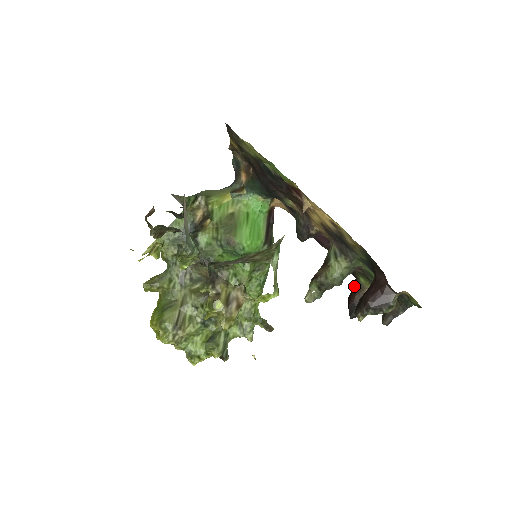
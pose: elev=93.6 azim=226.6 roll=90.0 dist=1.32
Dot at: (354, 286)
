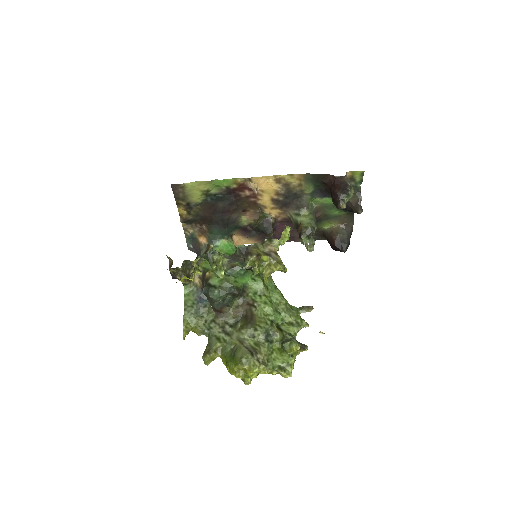
Dot at: (326, 237)
